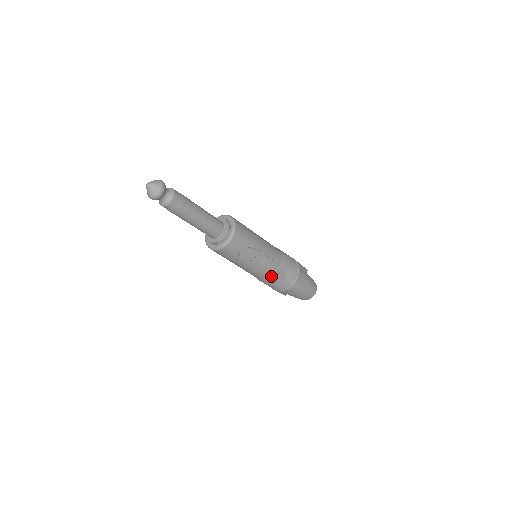
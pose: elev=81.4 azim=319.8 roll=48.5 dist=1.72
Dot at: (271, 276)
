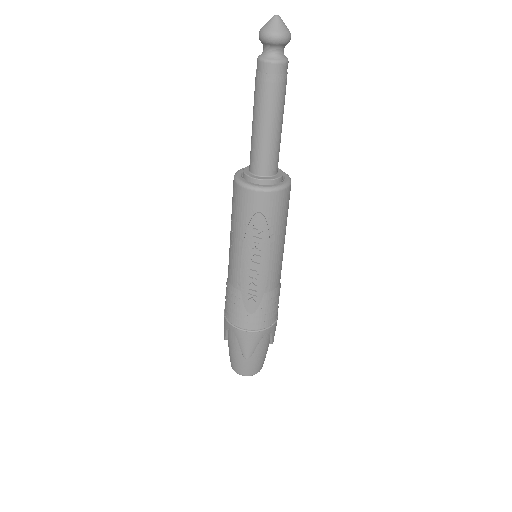
Dot at: (244, 291)
